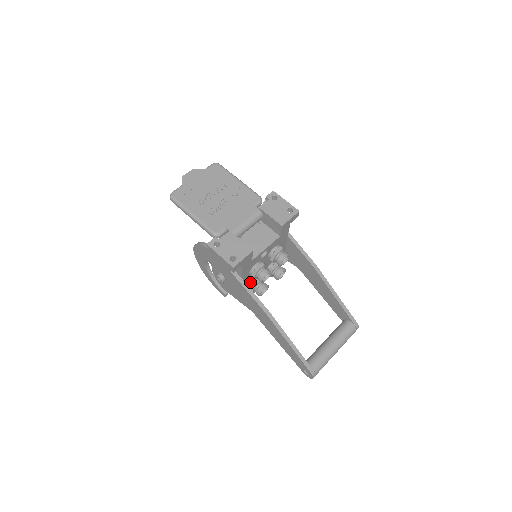
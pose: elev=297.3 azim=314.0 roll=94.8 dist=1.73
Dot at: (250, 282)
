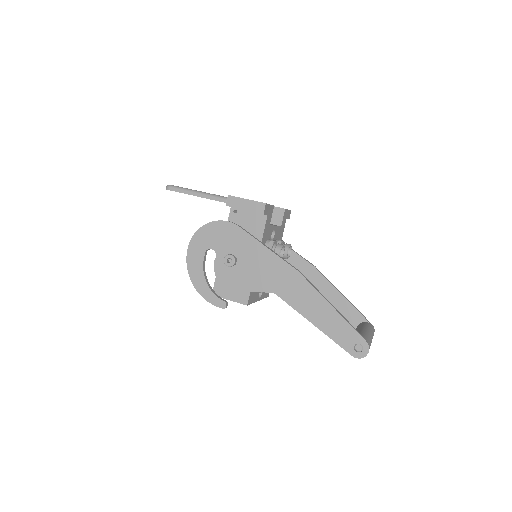
Dot at: occluded
